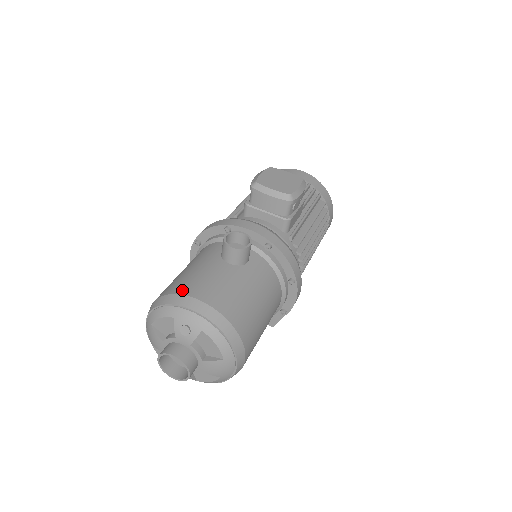
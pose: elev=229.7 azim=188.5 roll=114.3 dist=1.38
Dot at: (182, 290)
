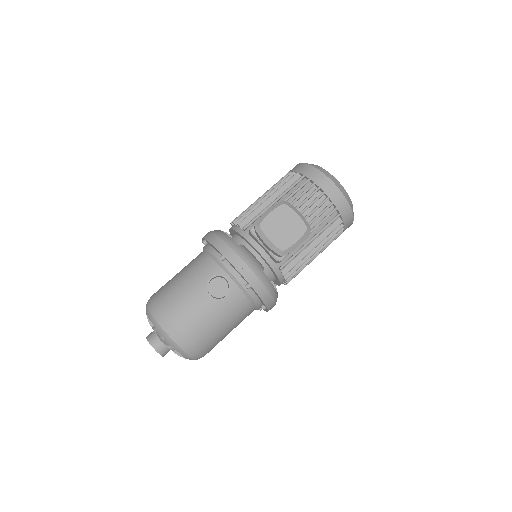
Dot at: (166, 311)
